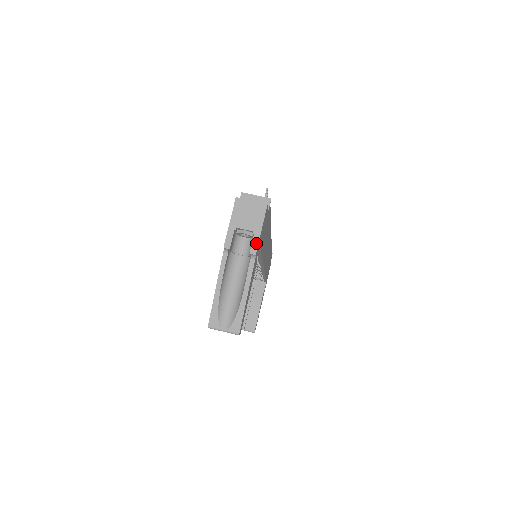
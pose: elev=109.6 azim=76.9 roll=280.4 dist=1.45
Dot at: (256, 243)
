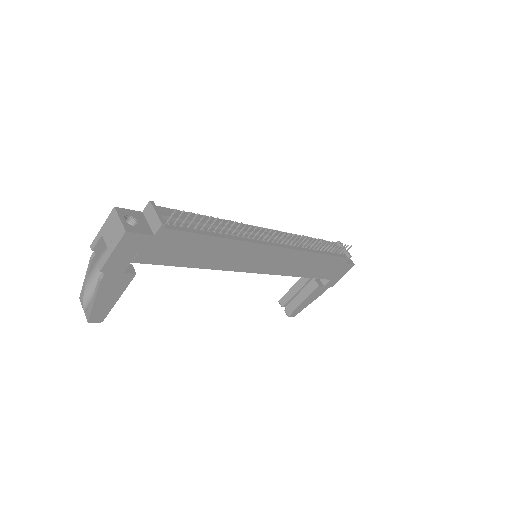
Dot at: (104, 261)
